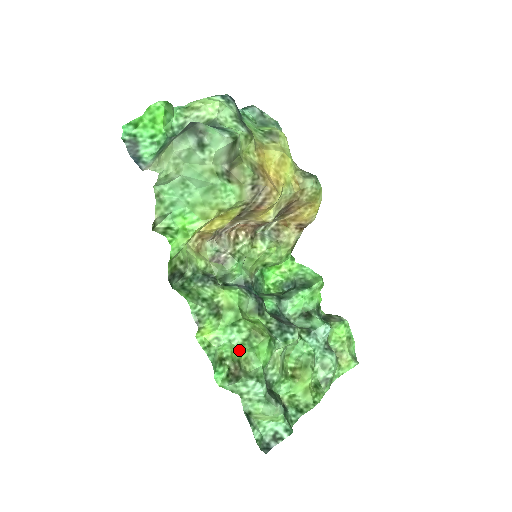
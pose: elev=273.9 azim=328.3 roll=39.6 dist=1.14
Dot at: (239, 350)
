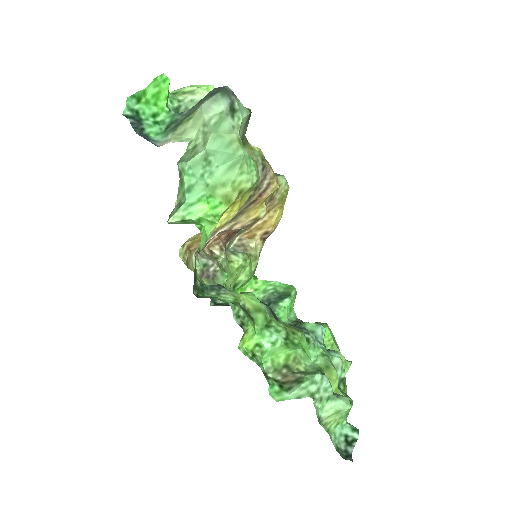
Dot at: (283, 352)
